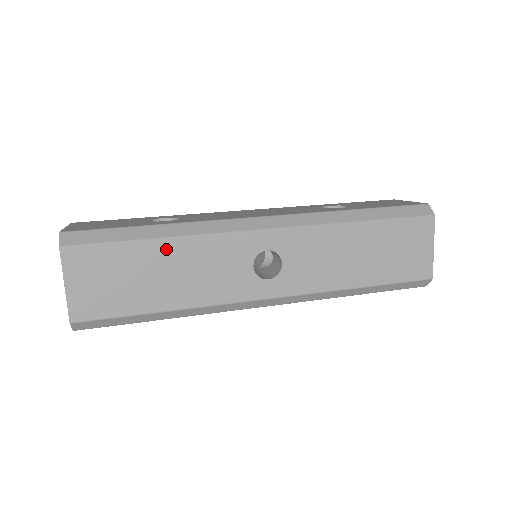
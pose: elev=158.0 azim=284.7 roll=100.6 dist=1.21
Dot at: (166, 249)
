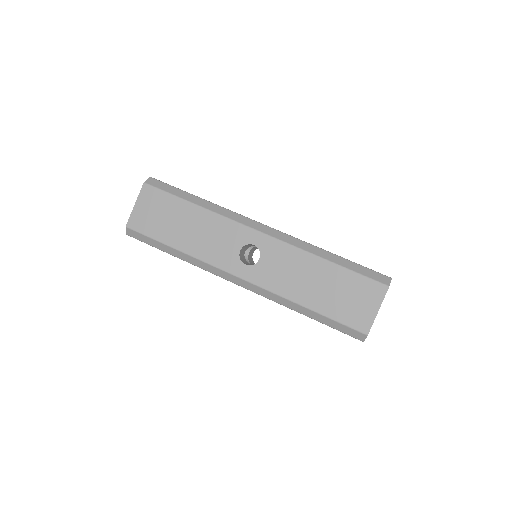
Dot at: (196, 212)
